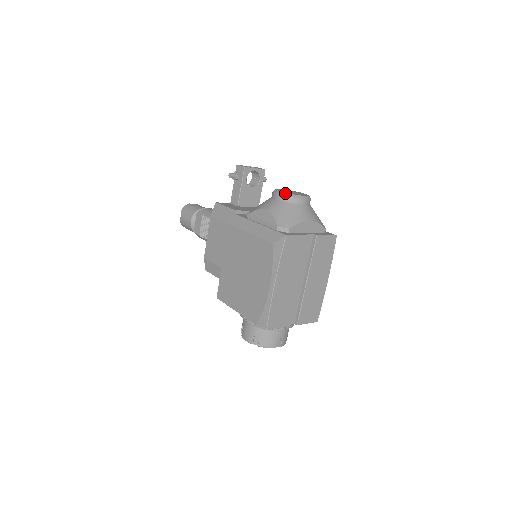
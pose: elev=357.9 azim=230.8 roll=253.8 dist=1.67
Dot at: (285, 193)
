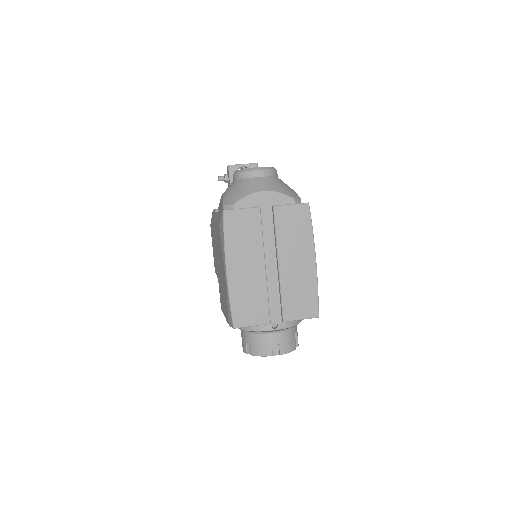
Dot at: (237, 170)
